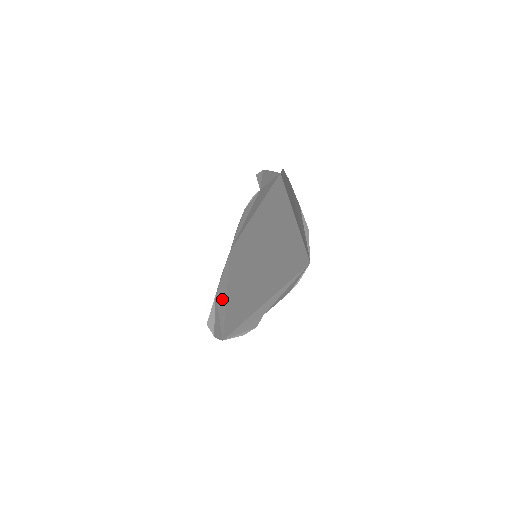
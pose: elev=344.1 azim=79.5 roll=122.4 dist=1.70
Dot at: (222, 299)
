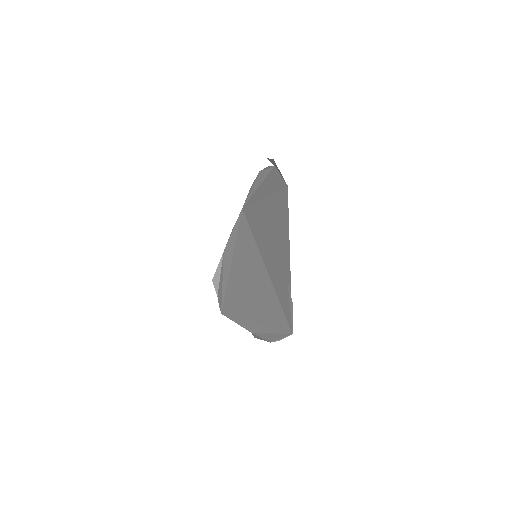
Dot at: (227, 264)
